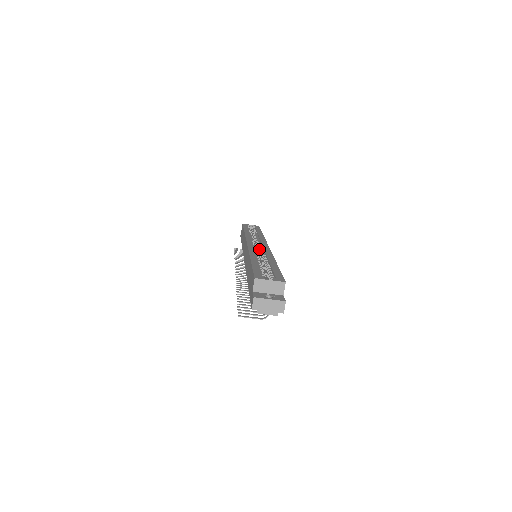
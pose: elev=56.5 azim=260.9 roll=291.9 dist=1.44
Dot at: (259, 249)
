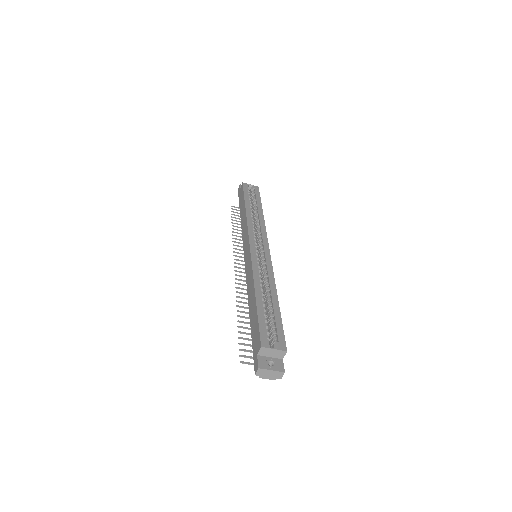
Dot at: (261, 256)
